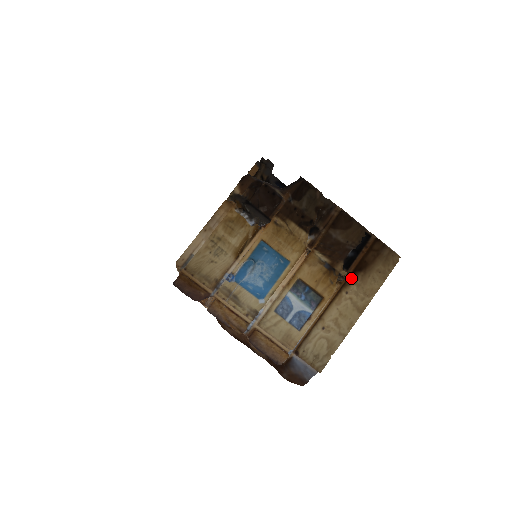
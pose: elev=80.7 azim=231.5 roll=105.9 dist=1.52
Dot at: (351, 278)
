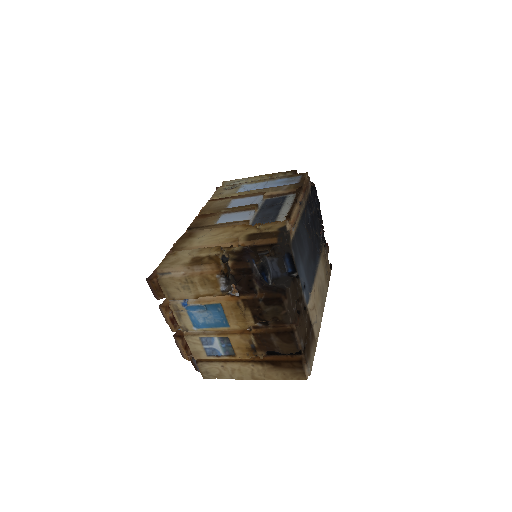
Dot at: (263, 362)
